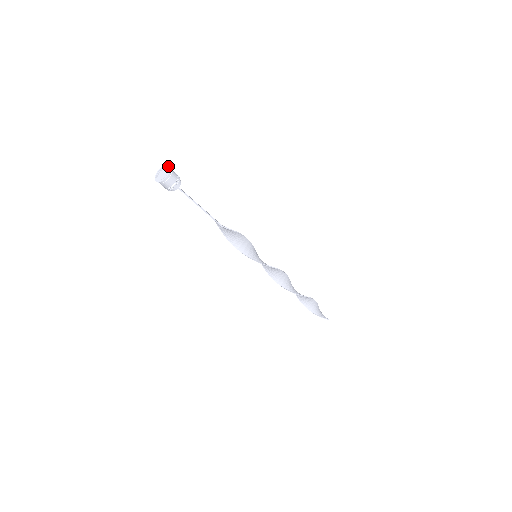
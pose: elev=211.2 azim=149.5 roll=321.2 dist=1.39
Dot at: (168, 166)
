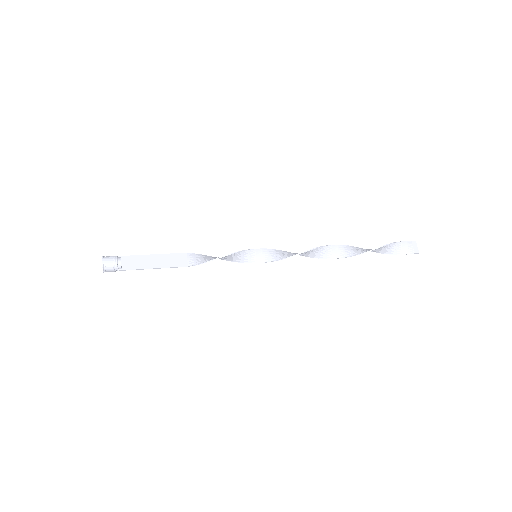
Dot at: (102, 260)
